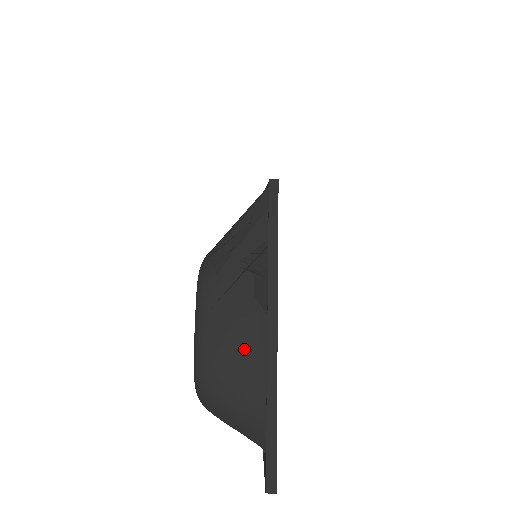
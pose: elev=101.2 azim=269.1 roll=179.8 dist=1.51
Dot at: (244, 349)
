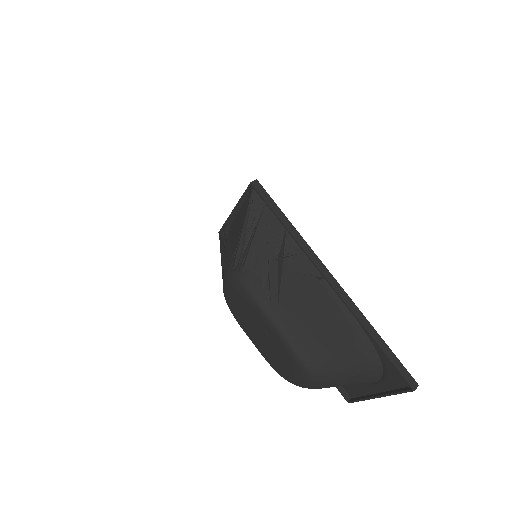
Dot at: (322, 315)
